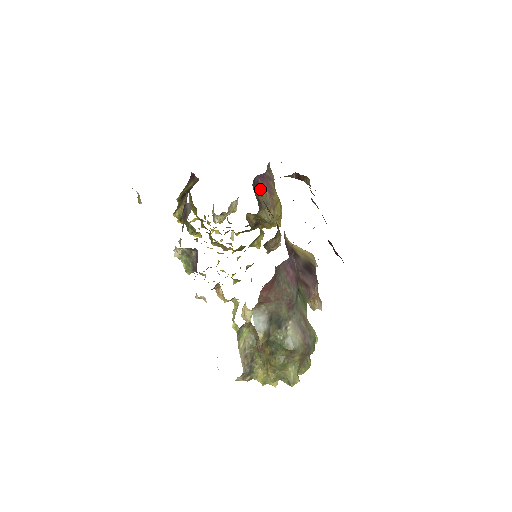
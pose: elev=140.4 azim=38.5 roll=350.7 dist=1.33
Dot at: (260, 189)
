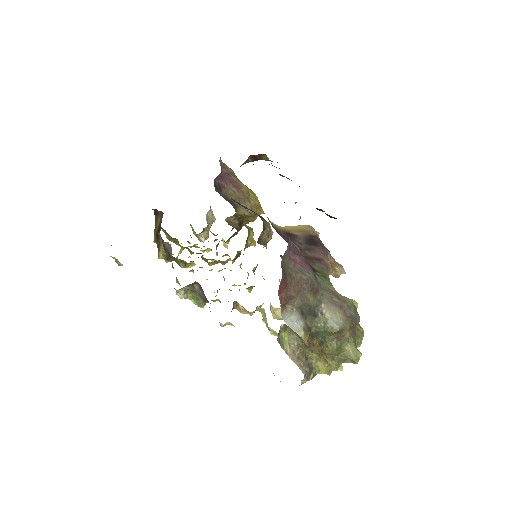
Dot at: (225, 190)
